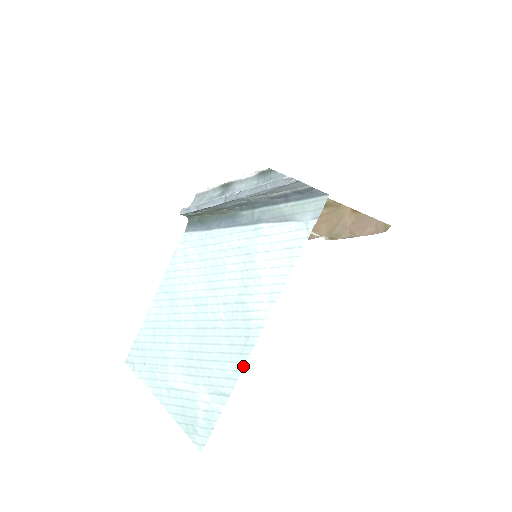
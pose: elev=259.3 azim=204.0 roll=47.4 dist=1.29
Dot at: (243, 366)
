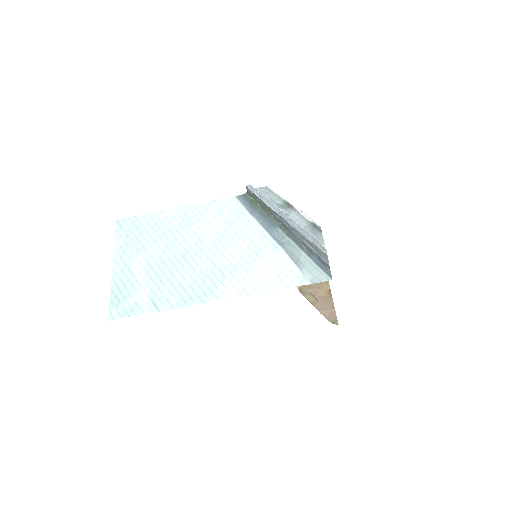
Dot at: (185, 306)
